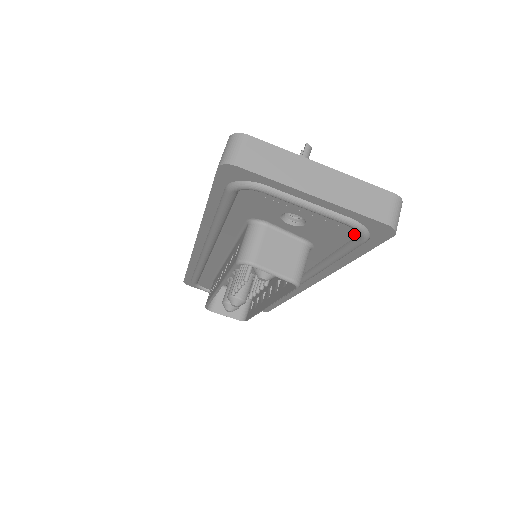
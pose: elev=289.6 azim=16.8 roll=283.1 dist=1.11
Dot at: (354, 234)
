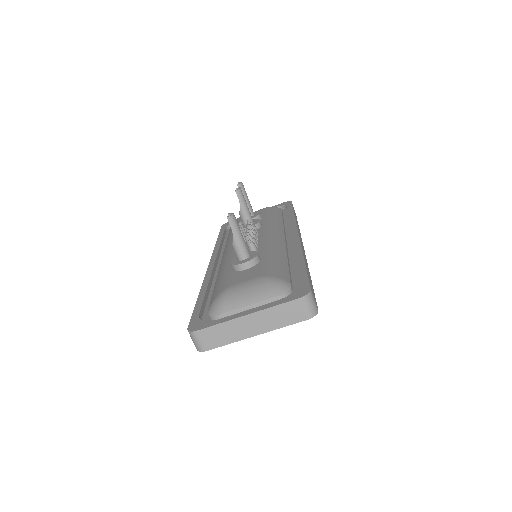
Dot at: occluded
